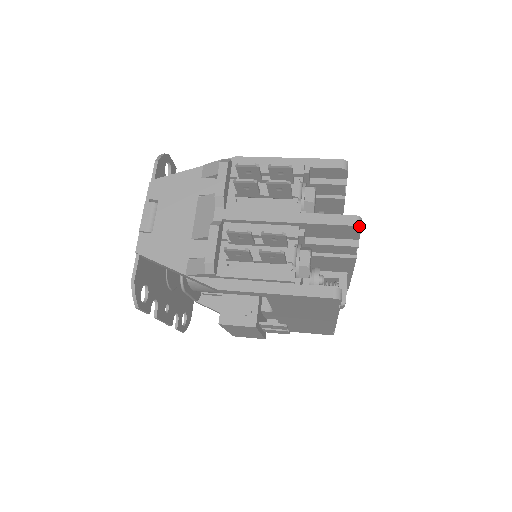
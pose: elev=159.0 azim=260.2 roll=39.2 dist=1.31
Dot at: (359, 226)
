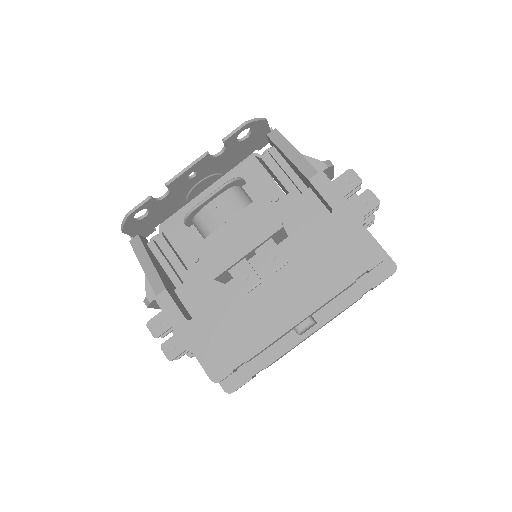
Dot at: occluded
